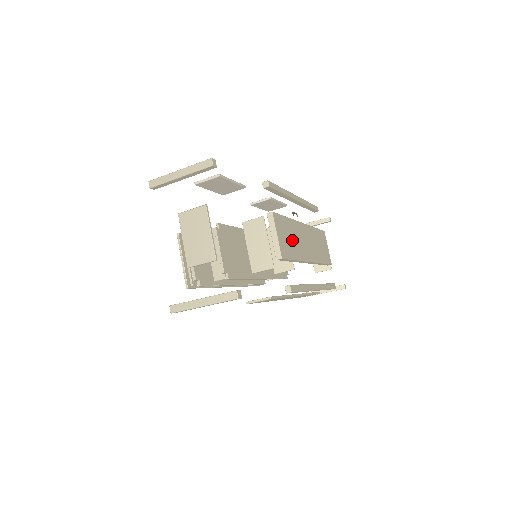
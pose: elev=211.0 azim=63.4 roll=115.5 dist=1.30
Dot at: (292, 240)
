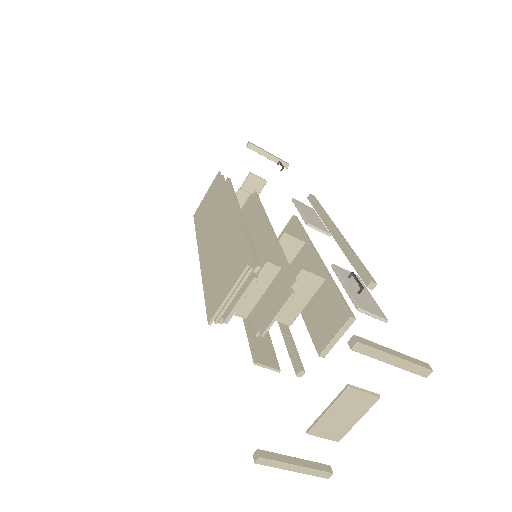
Dot at: occluded
